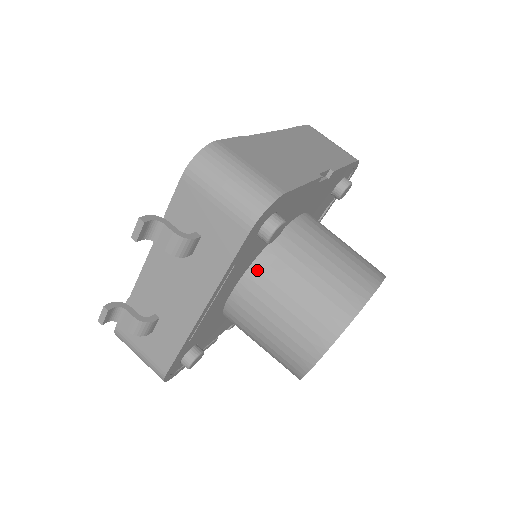
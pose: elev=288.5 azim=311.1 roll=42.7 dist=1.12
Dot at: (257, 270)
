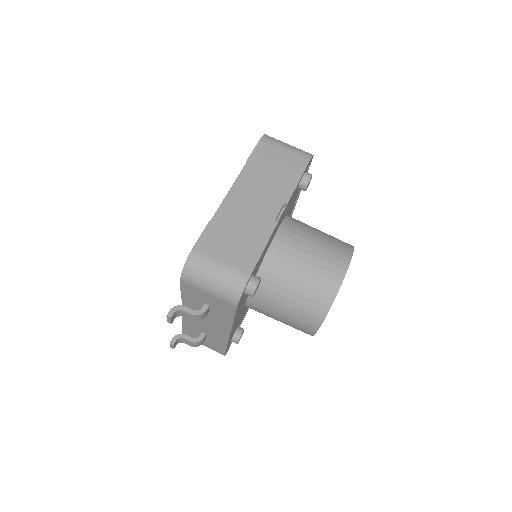
Dot at: (256, 291)
